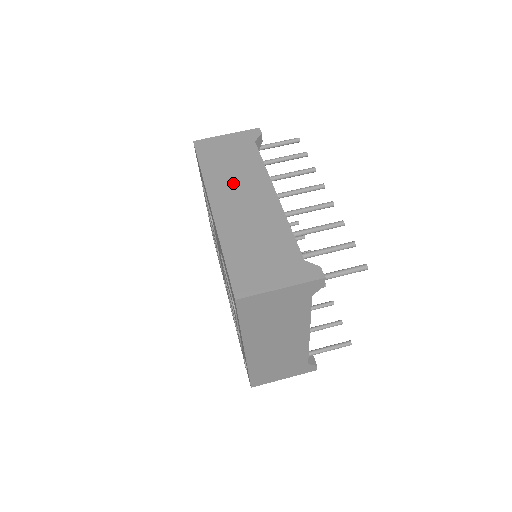
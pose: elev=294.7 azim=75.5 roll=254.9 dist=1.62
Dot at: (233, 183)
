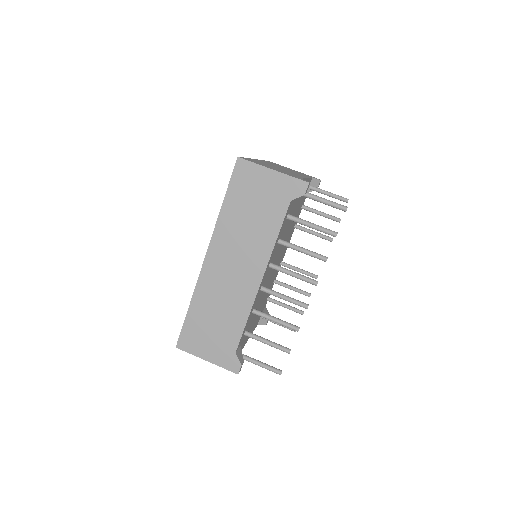
Dot at: (237, 243)
